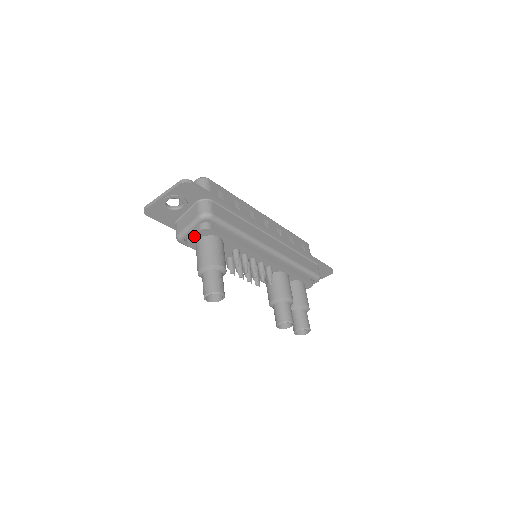
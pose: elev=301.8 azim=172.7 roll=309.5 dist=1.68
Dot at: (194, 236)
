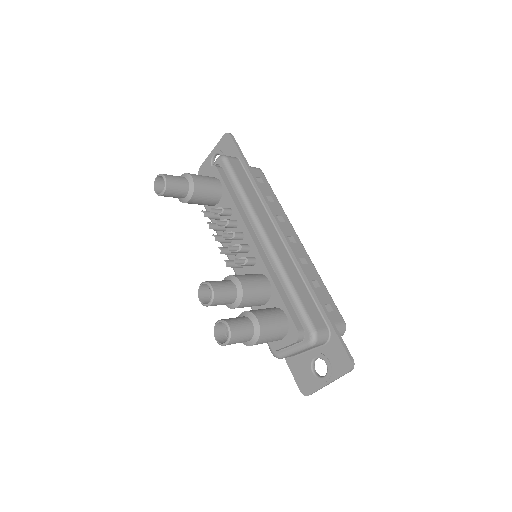
Dot at: occluded
